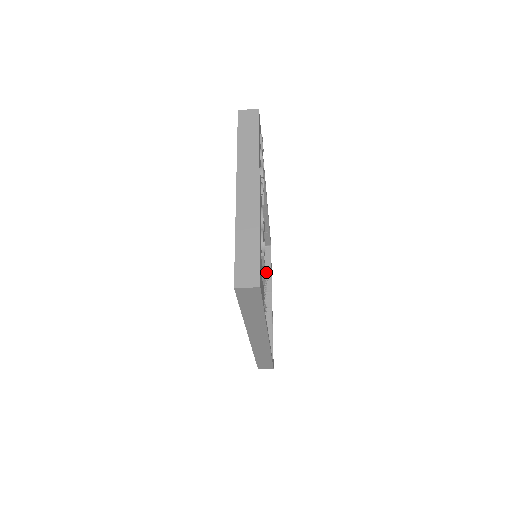
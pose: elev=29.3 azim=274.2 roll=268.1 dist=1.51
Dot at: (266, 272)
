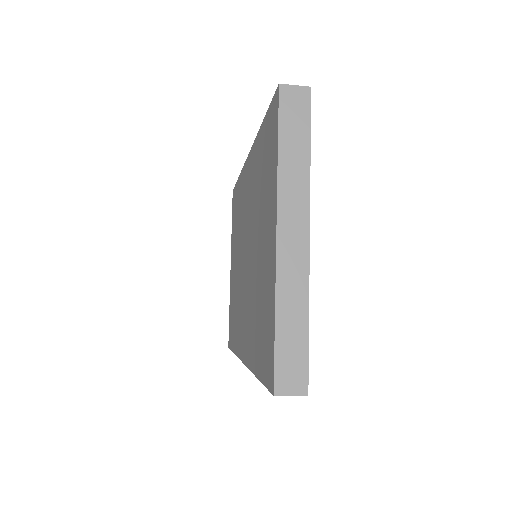
Dot at: occluded
